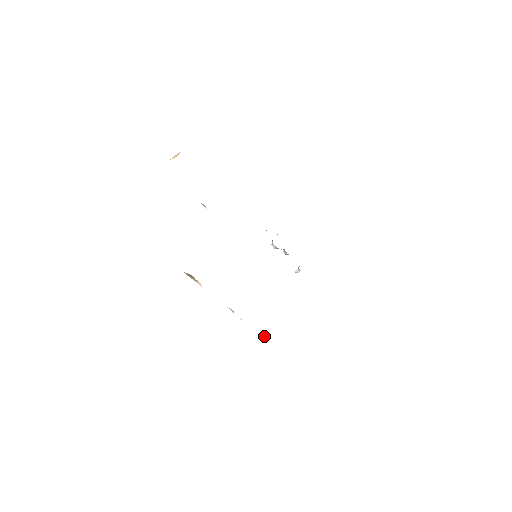
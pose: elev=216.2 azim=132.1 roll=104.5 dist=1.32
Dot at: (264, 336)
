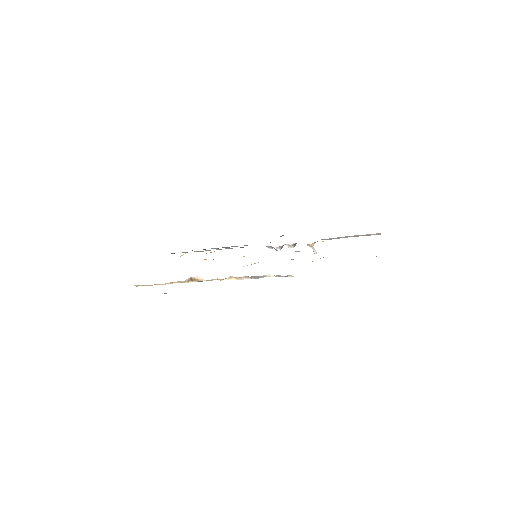
Dot at: occluded
